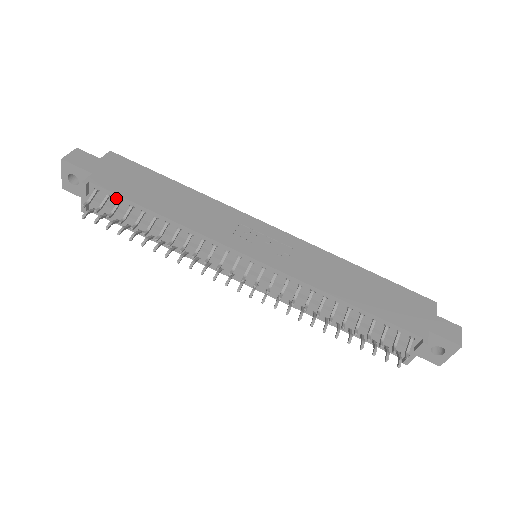
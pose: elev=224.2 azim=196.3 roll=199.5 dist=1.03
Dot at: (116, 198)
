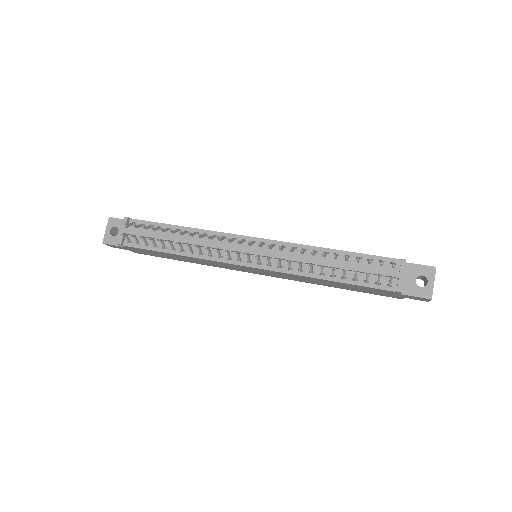
Dot at: (149, 225)
